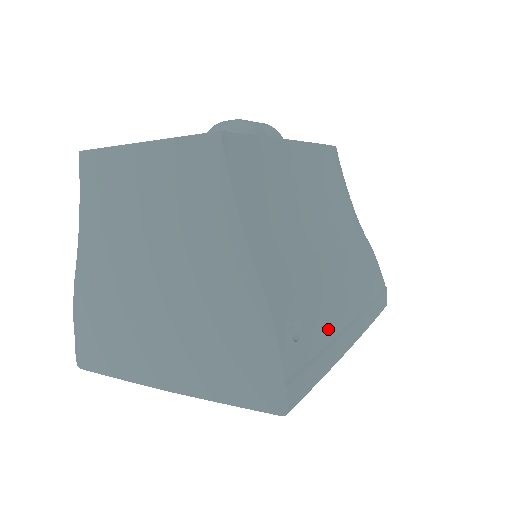
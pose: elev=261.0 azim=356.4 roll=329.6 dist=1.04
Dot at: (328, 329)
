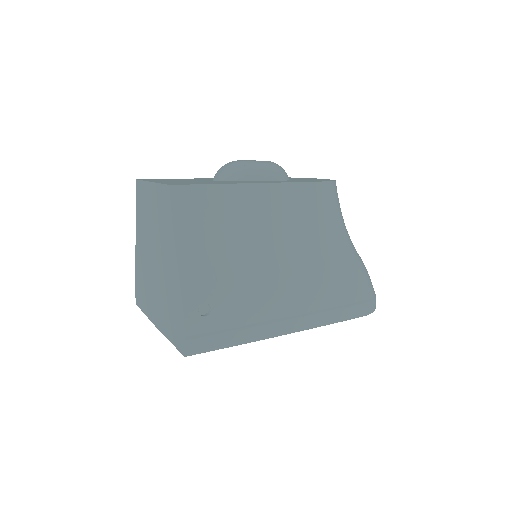
Dot at: (248, 316)
